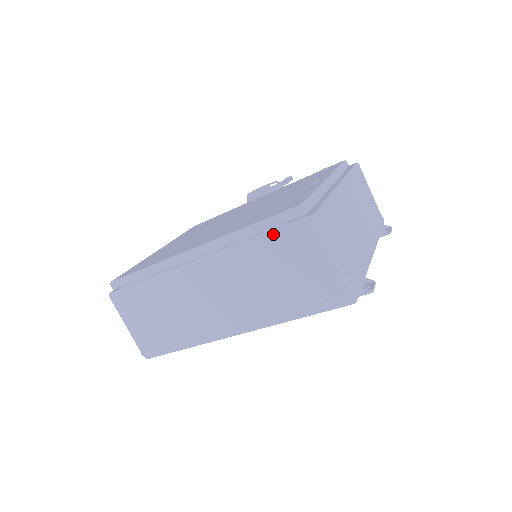
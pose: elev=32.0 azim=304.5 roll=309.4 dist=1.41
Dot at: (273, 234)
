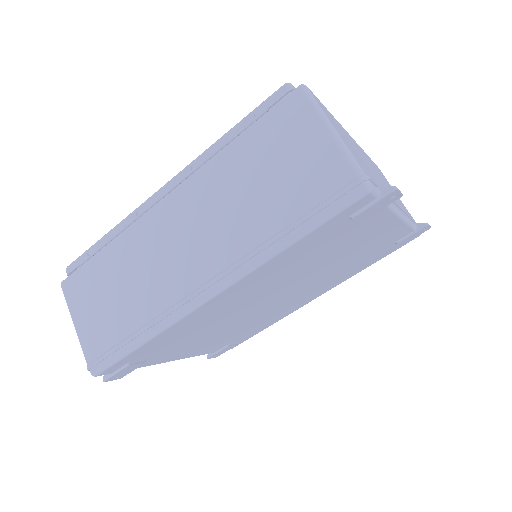
Dot at: (254, 127)
